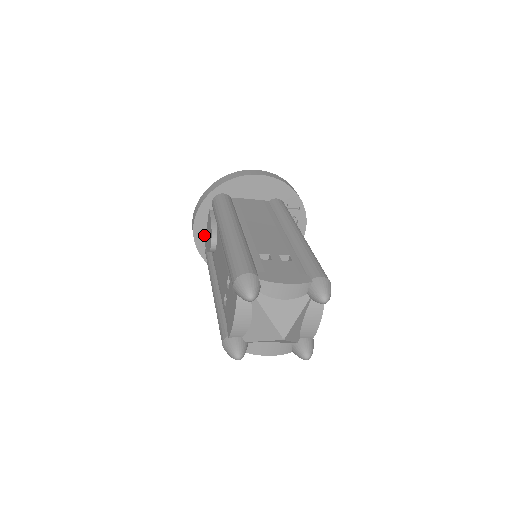
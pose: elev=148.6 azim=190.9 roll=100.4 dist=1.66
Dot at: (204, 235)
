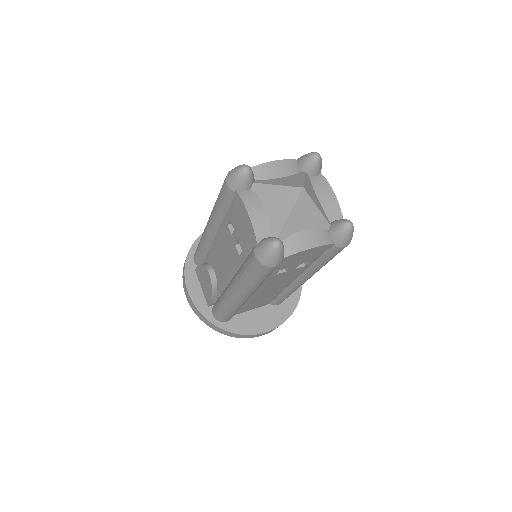
Dot at: (203, 298)
